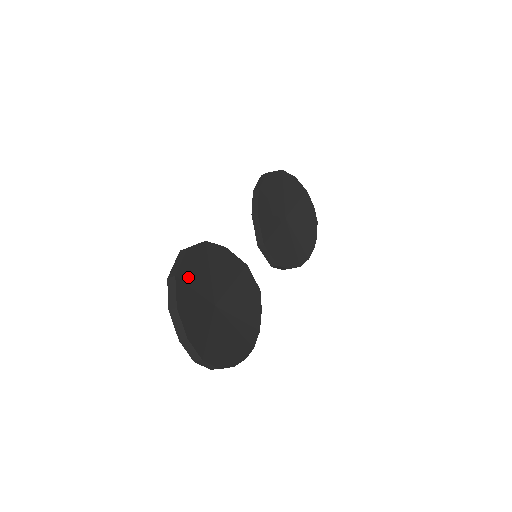
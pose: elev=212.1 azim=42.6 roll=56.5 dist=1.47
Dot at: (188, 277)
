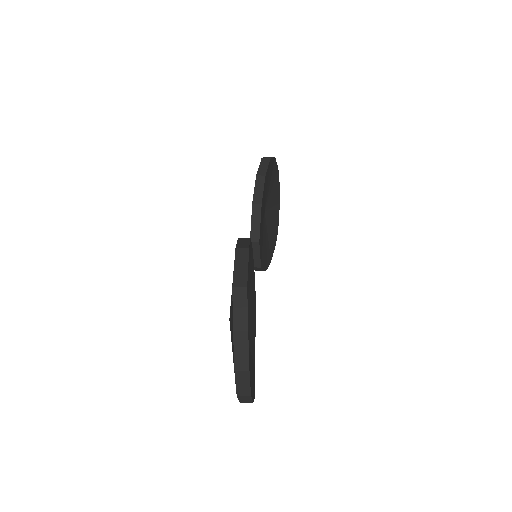
Dot at: occluded
